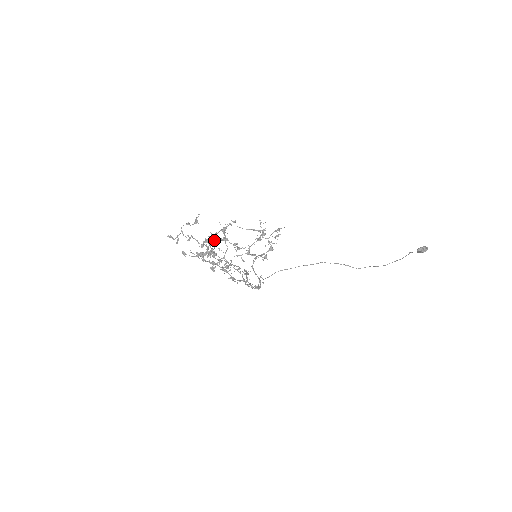
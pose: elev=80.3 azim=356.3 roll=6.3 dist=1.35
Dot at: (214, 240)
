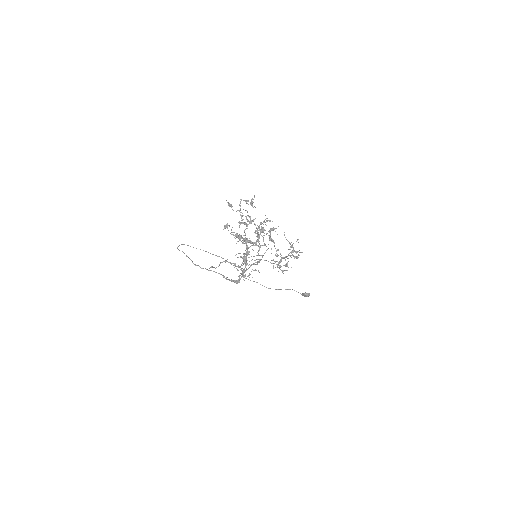
Dot at: occluded
